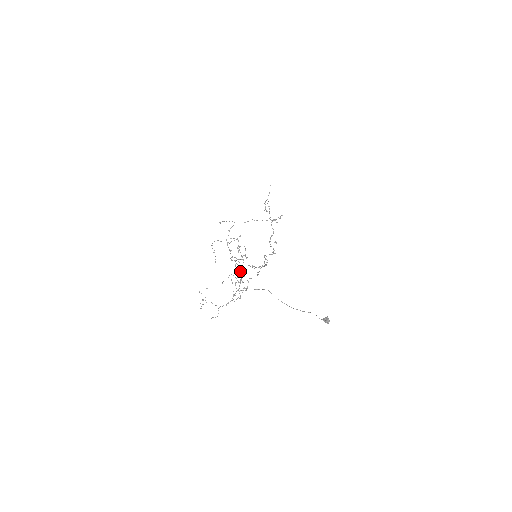
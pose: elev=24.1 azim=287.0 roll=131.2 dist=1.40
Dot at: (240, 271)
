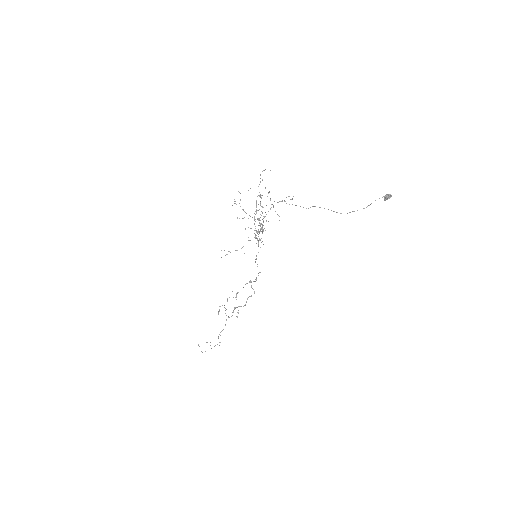
Dot at: occluded
